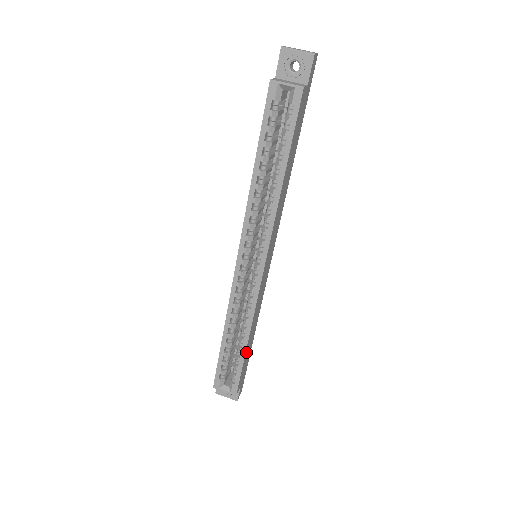
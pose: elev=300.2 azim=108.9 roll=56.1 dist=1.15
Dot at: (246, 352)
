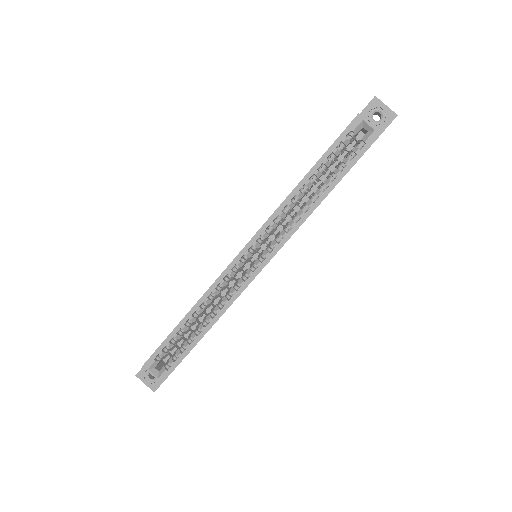
Dot at: occluded
